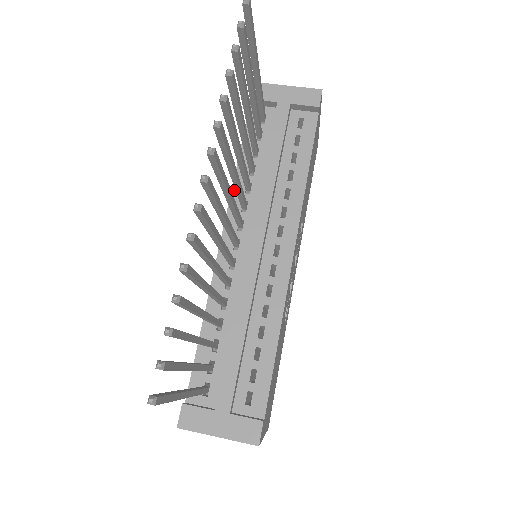
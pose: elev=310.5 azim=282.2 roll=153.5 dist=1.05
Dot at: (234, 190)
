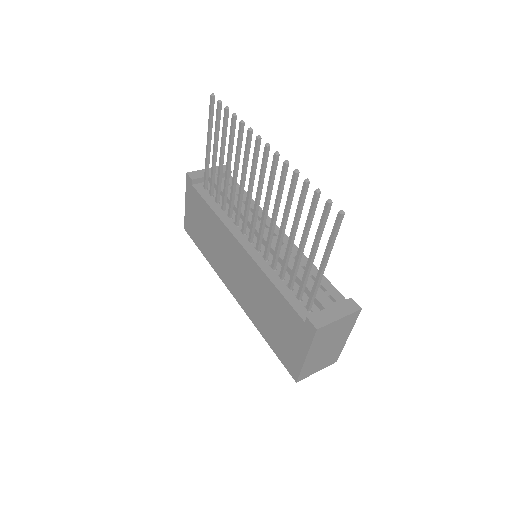
Dot at: (223, 220)
